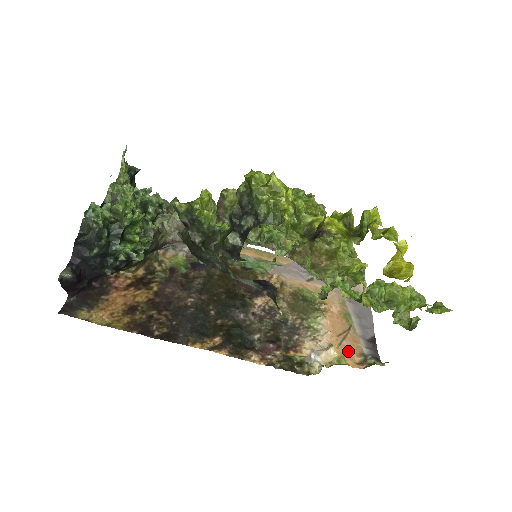
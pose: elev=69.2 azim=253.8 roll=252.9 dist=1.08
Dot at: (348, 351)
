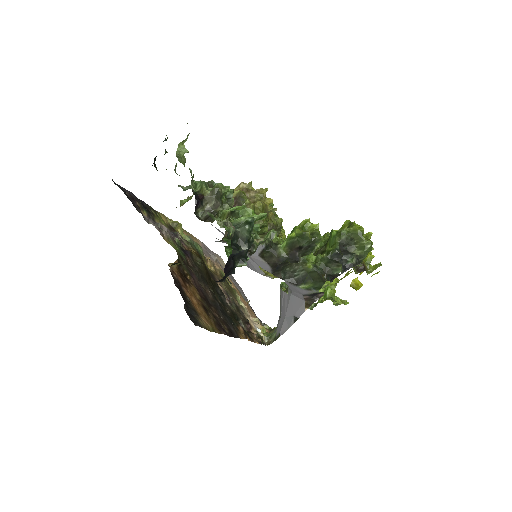
Dot at: occluded
